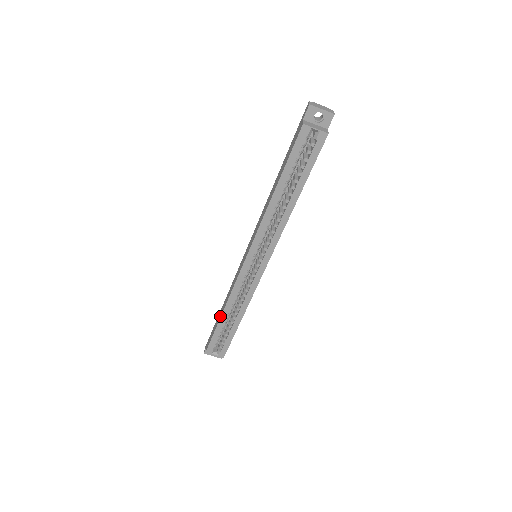
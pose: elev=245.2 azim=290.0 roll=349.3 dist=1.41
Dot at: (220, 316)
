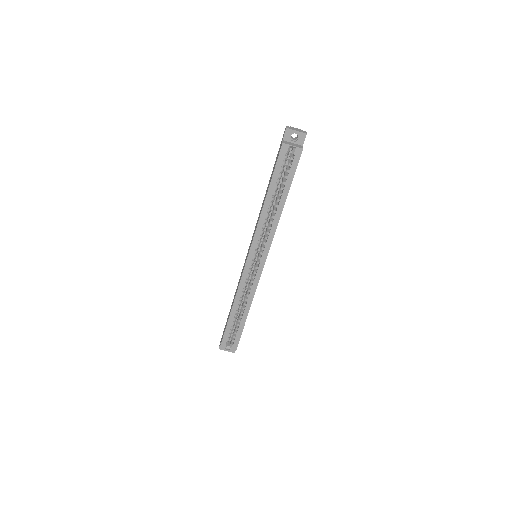
Dot at: (230, 312)
